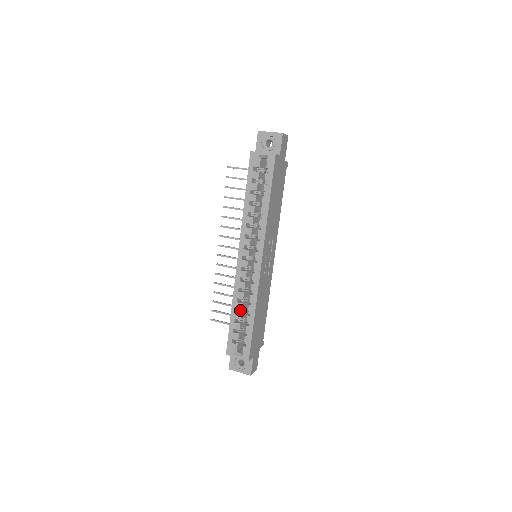
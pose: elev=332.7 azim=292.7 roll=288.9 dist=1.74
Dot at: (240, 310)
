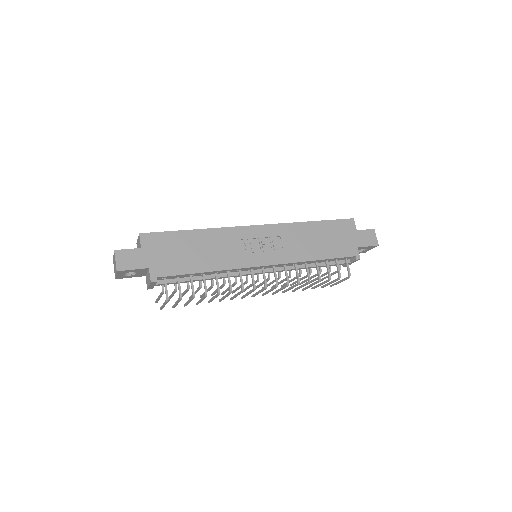
Dot at: occluded
